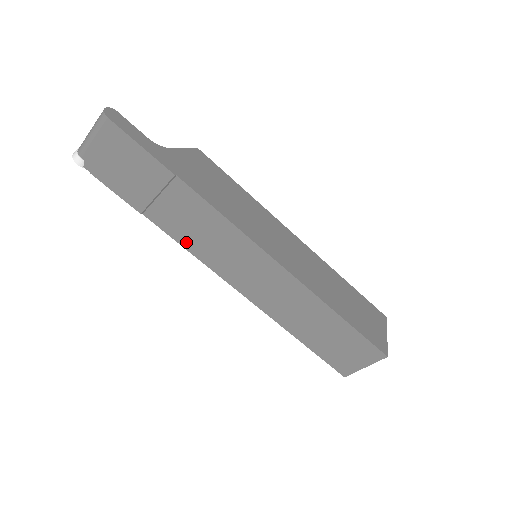
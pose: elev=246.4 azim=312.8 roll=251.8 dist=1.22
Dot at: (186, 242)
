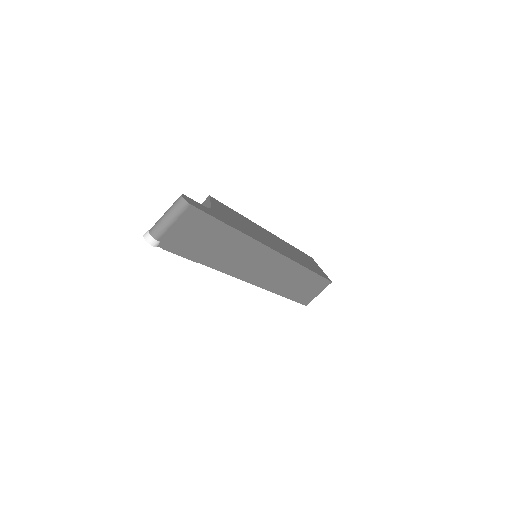
Dot at: (226, 268)
